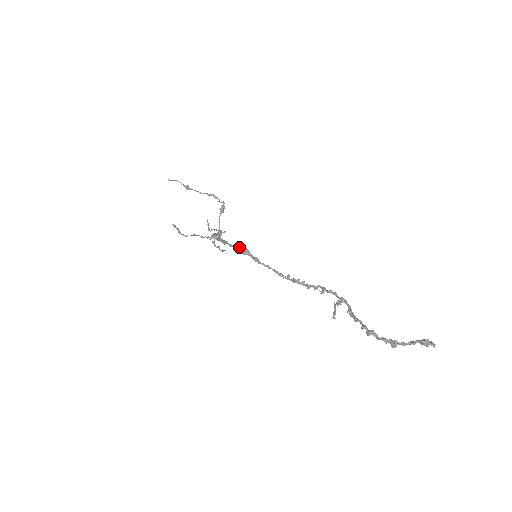
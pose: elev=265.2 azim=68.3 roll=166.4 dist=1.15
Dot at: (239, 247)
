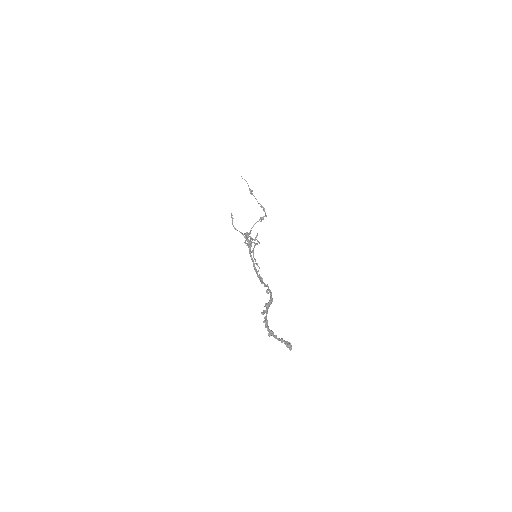
Dot at: occluded
